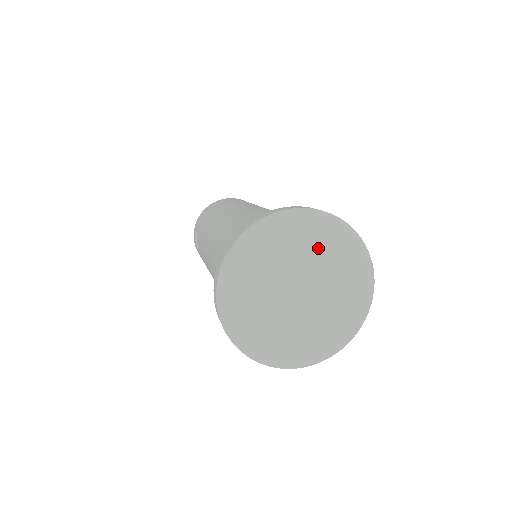
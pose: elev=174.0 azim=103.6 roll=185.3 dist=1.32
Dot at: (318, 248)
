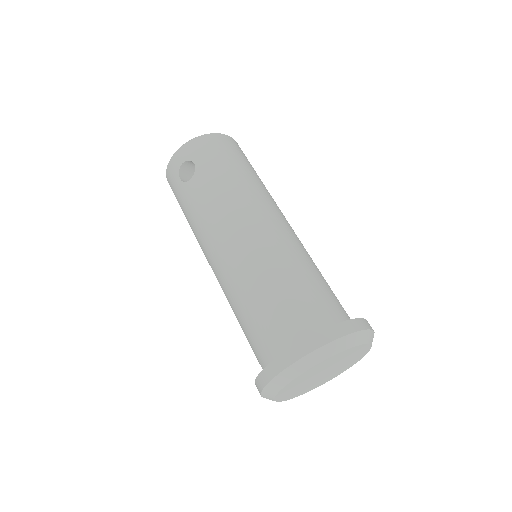
Dot at: (355, 354)
